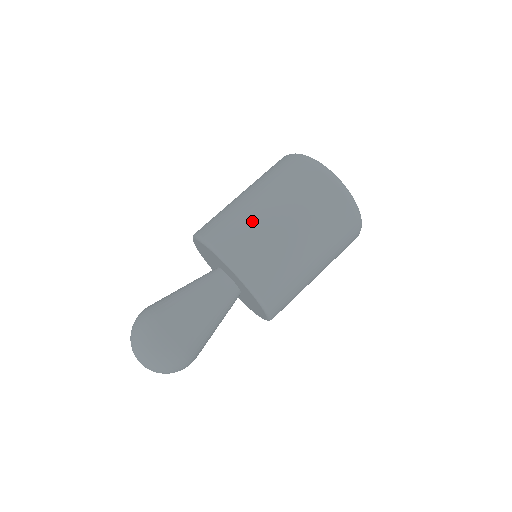
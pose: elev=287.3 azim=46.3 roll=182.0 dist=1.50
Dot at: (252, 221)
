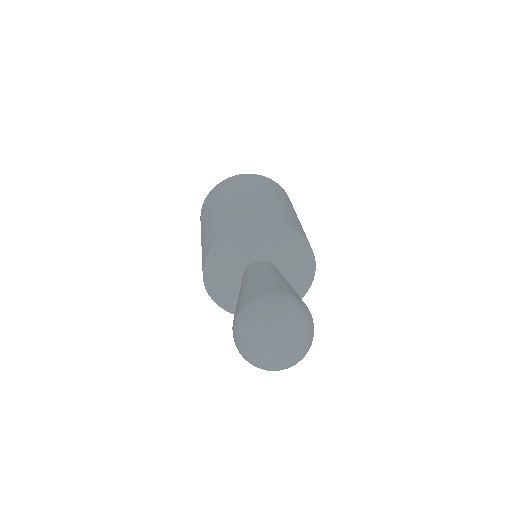
Dot at: (243, 206)
